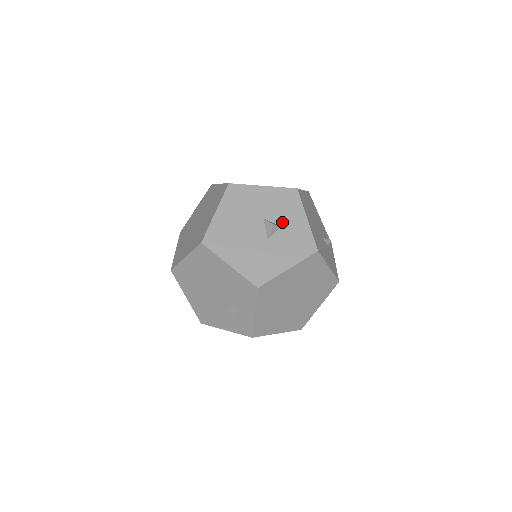
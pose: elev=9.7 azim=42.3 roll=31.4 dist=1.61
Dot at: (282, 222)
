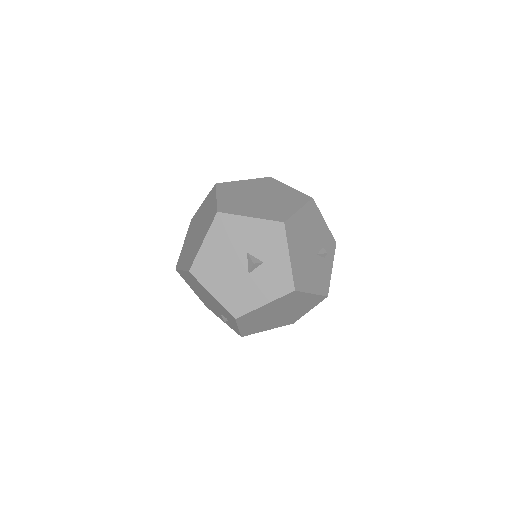
Dot at: (264, 258)
